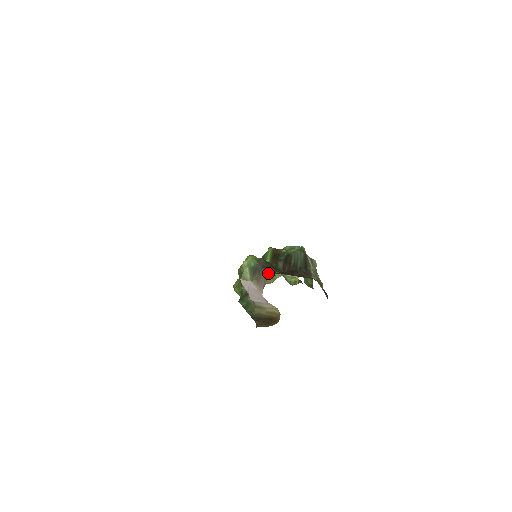
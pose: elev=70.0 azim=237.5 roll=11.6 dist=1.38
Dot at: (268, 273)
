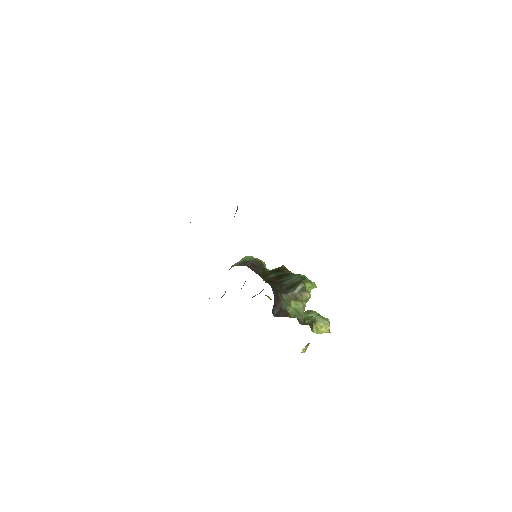
Dot at: occluded
